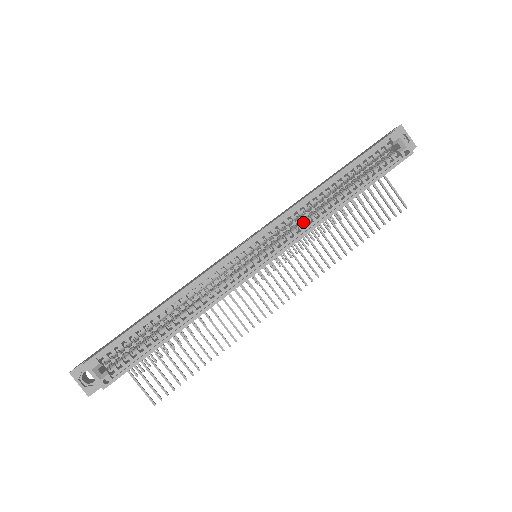
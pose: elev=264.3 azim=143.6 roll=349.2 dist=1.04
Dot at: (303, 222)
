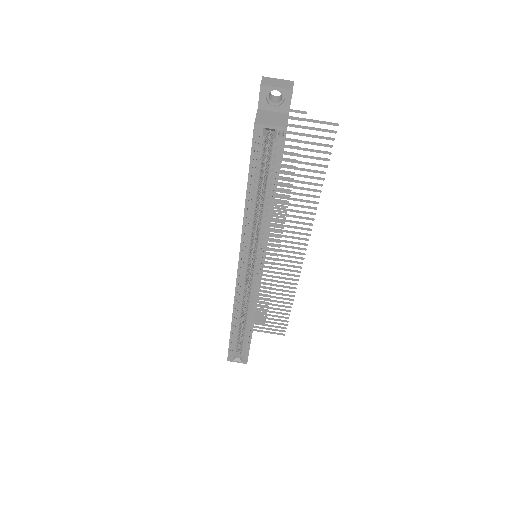
Dot at: (258, 236)
